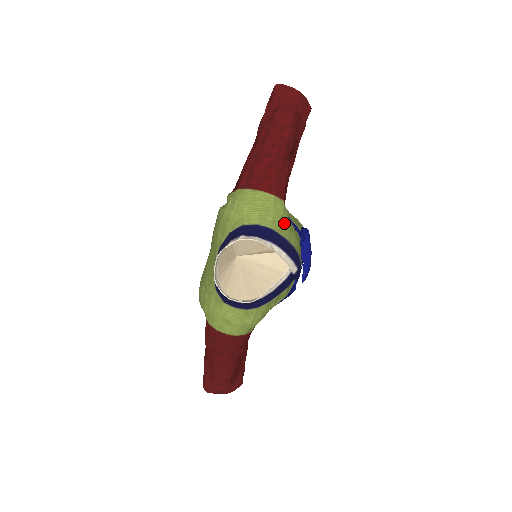
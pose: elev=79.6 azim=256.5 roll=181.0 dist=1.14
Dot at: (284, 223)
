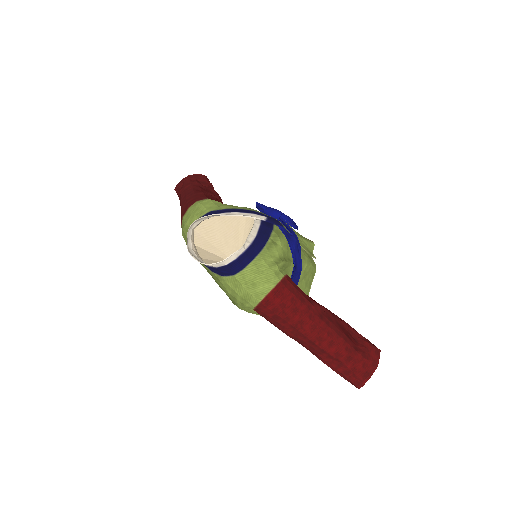
Dot at: (221, 205)
